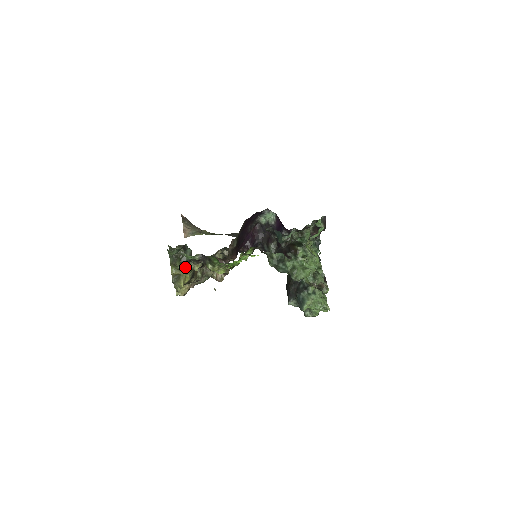
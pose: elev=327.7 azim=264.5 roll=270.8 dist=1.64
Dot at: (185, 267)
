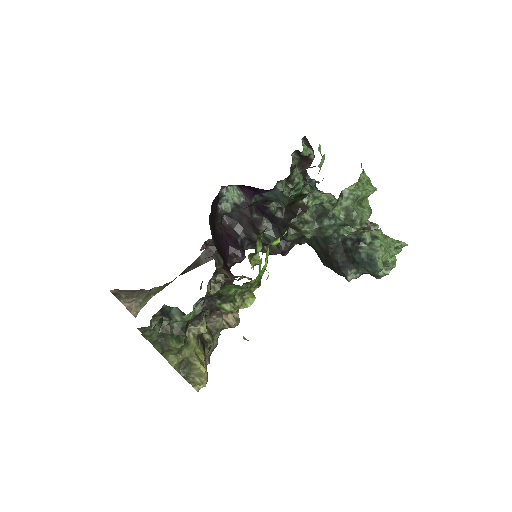
Dot at: (185, 341)
